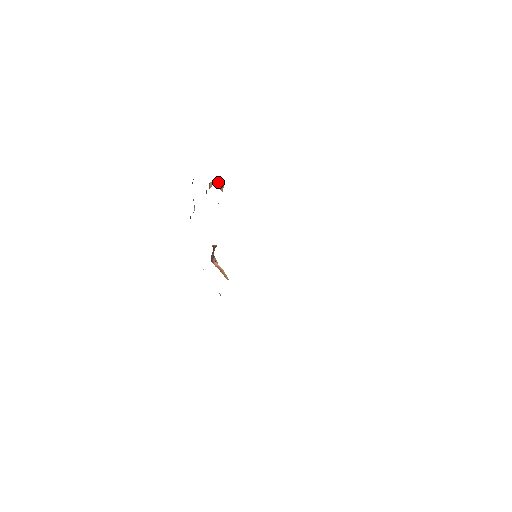
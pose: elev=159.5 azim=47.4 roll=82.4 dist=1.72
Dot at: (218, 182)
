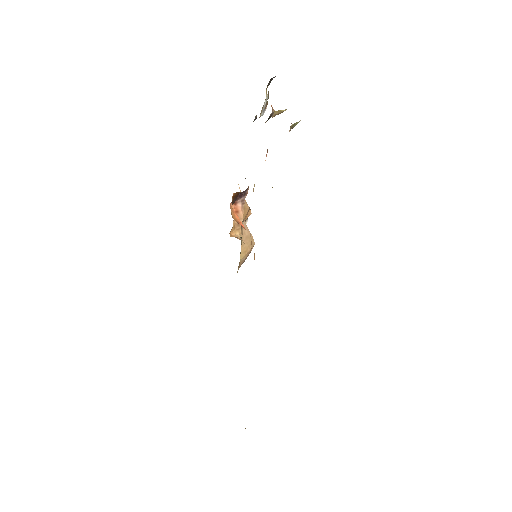
Dot at: occluded
